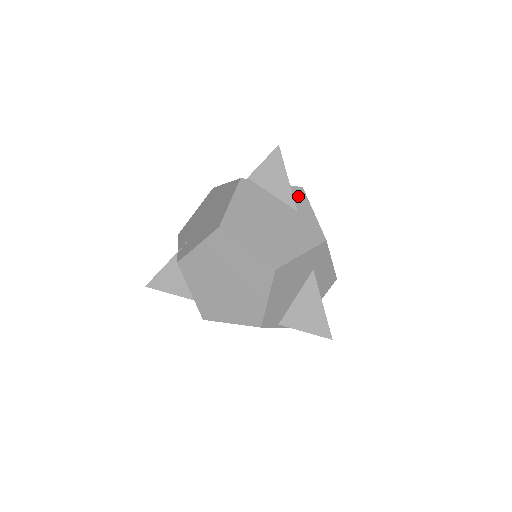
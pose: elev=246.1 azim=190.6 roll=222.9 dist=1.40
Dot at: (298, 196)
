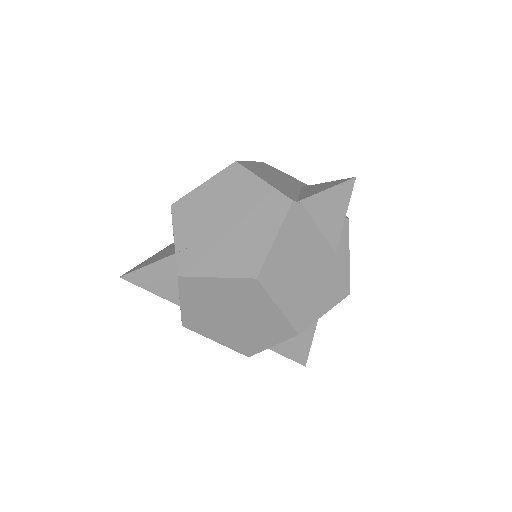
Dot at: (342, 232)
